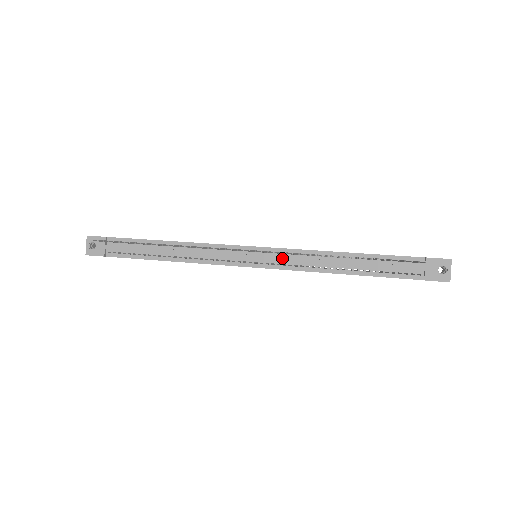
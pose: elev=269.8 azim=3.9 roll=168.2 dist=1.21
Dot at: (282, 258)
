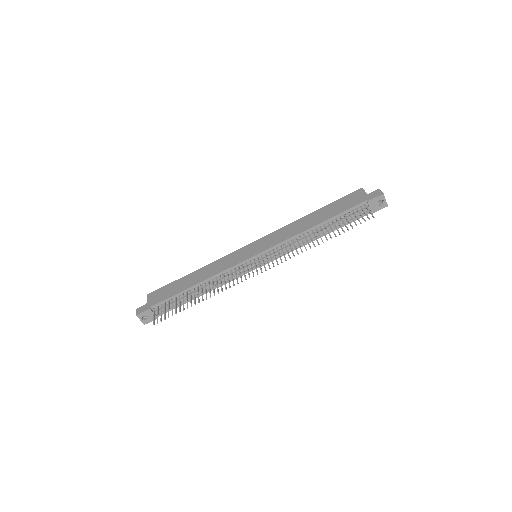
Dot at: (277, 253)
